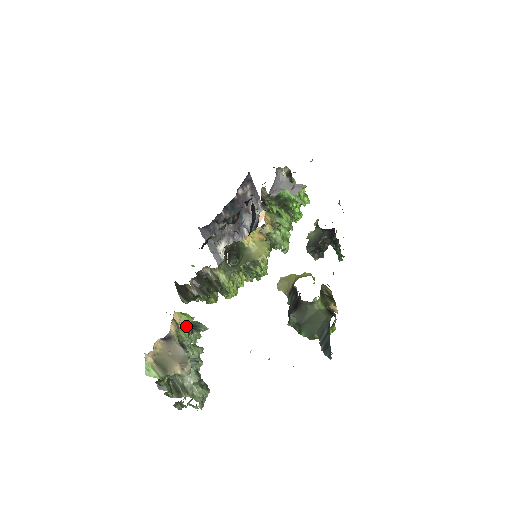
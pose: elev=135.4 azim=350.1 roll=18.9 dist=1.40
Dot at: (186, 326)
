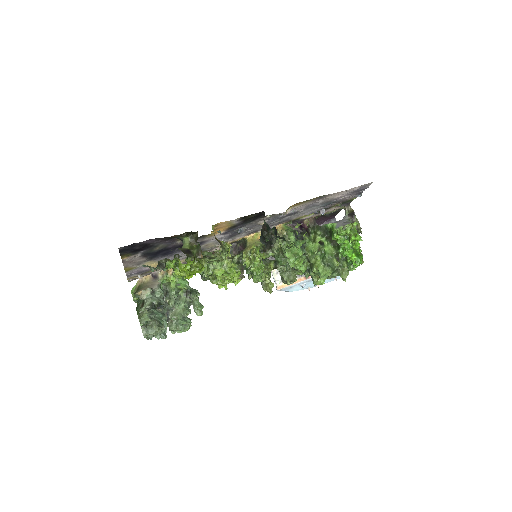
Dot at: (181, 285)
